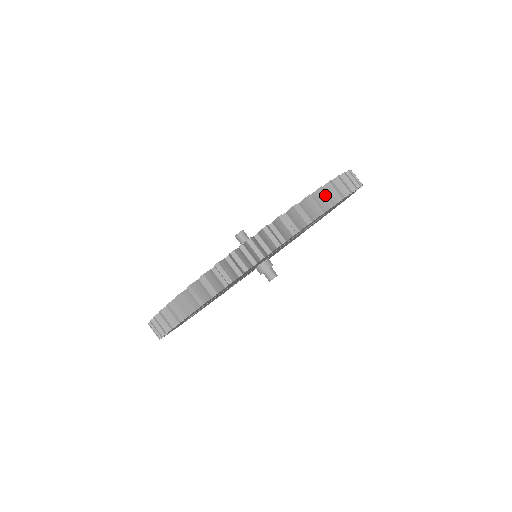
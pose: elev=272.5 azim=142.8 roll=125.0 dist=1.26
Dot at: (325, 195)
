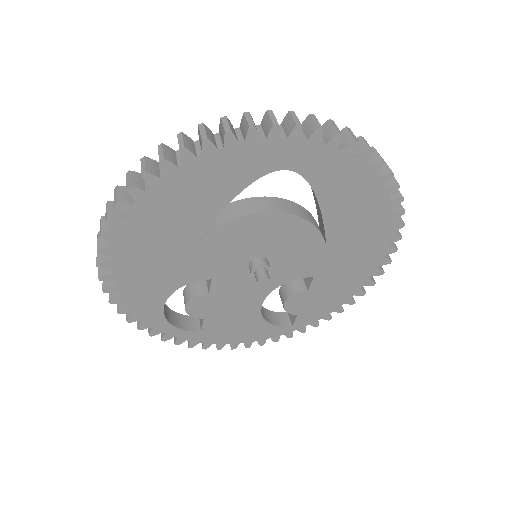
Dot at: (223, 123)
